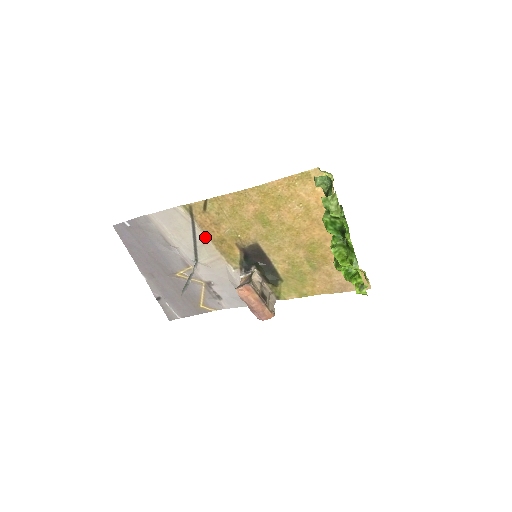
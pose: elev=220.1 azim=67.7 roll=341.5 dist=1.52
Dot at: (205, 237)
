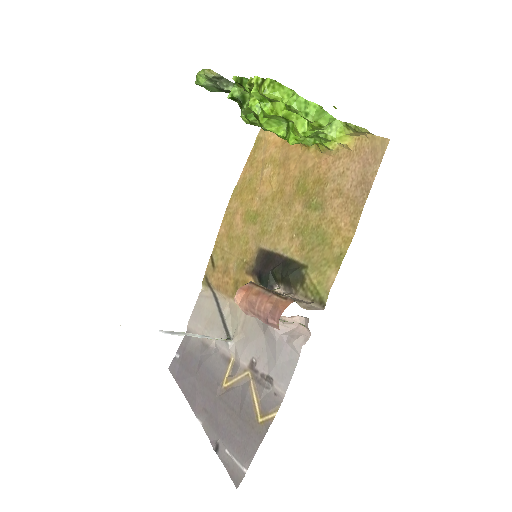
Dot at: (227, 300)
